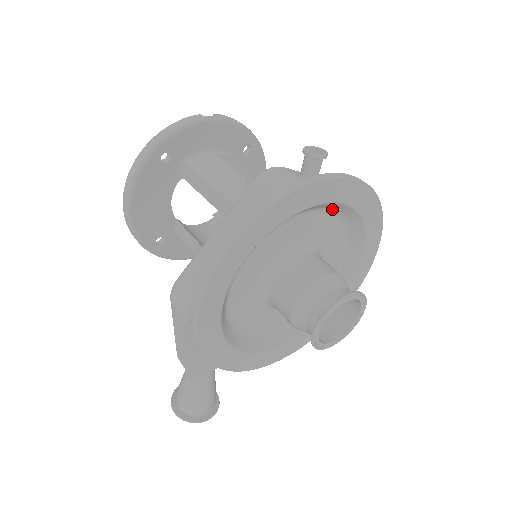
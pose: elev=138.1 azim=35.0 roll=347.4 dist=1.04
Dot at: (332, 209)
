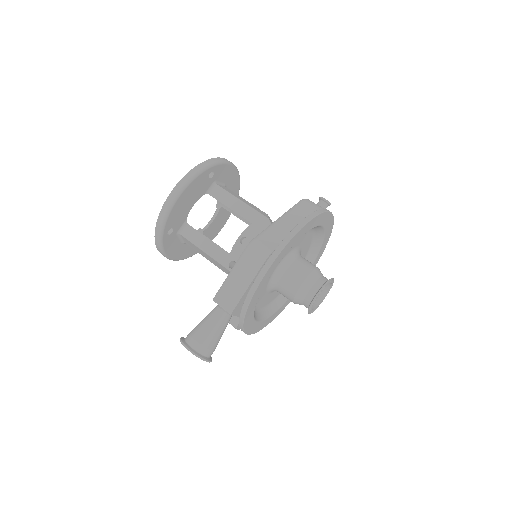
Dot at: (315, 238)
